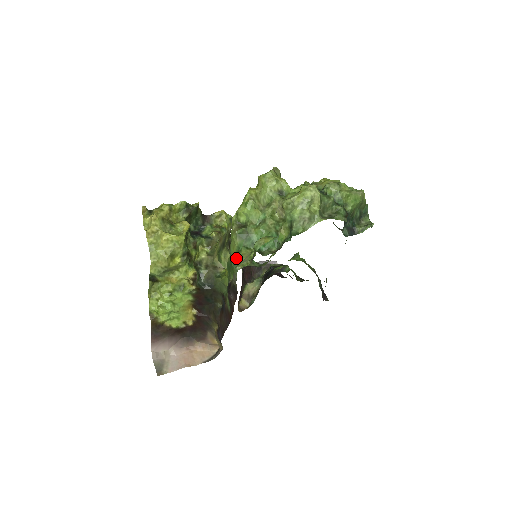
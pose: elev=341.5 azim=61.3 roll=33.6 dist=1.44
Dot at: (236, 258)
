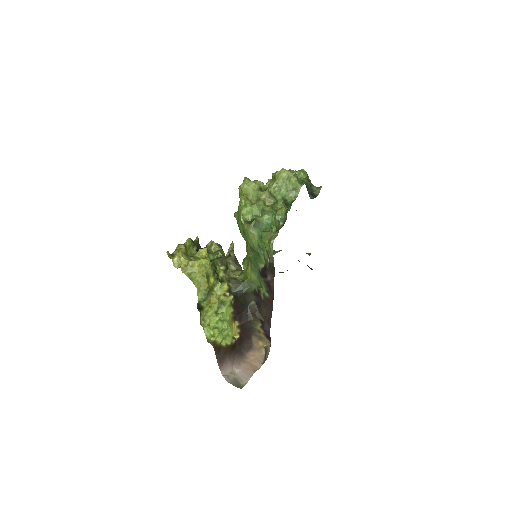
Dot at: (263, 240)
